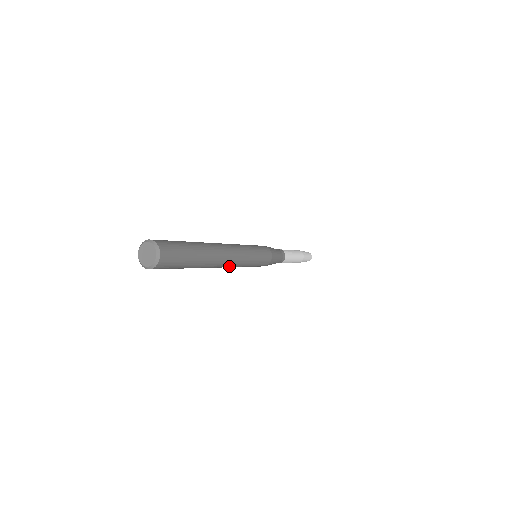
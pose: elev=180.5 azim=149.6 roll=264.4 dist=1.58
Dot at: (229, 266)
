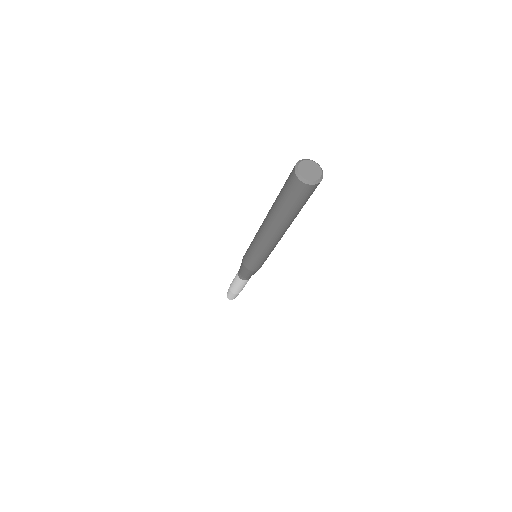
Dot at: (266, 241)
